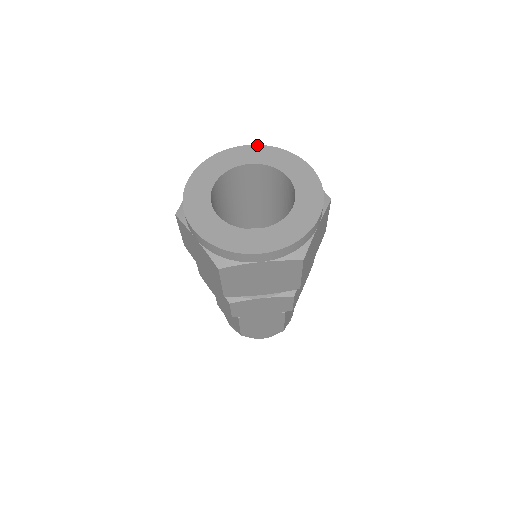
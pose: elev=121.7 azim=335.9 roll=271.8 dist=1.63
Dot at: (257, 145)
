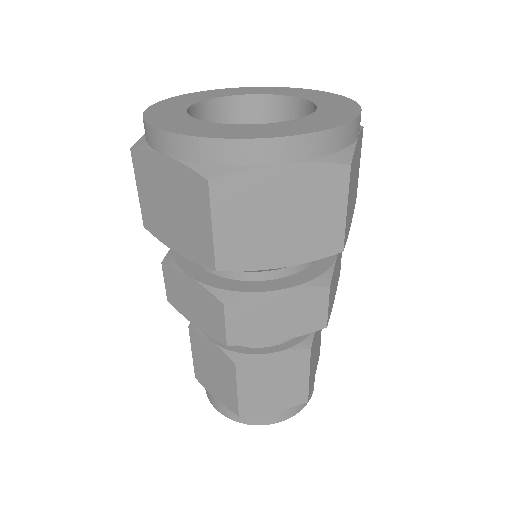
Dot at: (331, 93)
